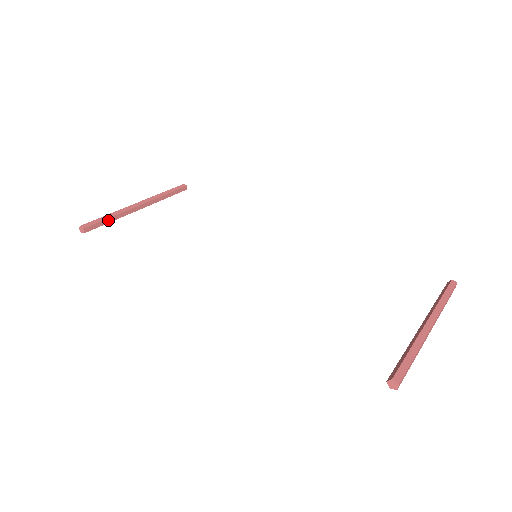
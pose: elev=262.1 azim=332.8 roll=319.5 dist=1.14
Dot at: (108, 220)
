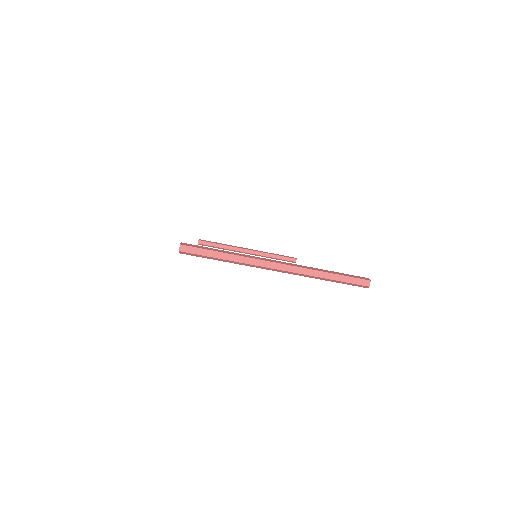
Dot at: (218, 245)
